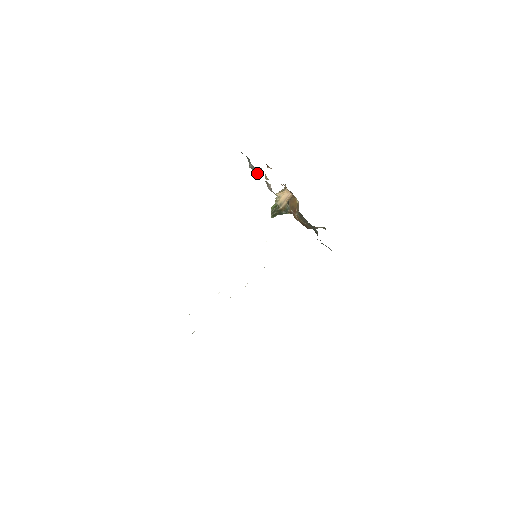
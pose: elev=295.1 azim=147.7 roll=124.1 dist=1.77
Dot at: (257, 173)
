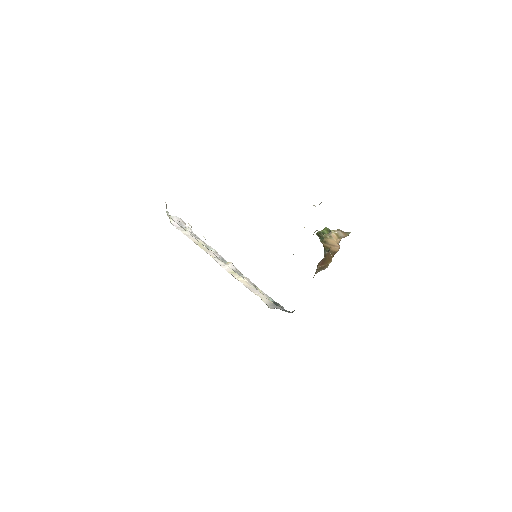
Dot at: occluded
